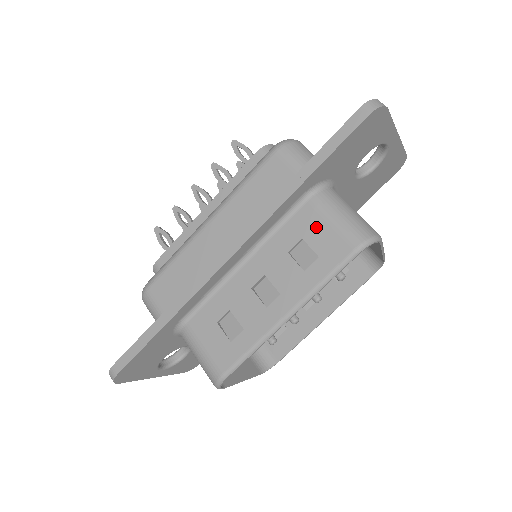
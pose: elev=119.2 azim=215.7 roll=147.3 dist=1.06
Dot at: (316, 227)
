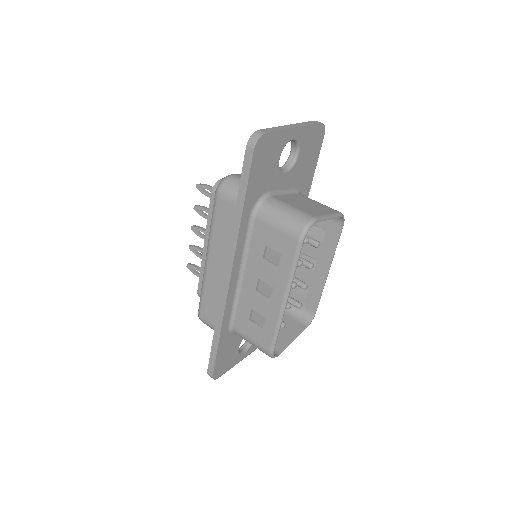
Dot at: (269, 235)
